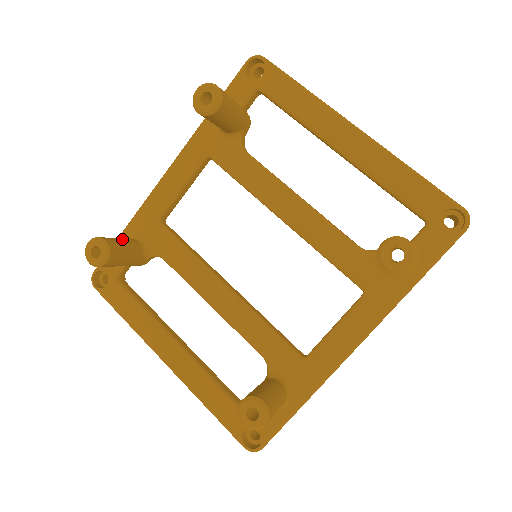
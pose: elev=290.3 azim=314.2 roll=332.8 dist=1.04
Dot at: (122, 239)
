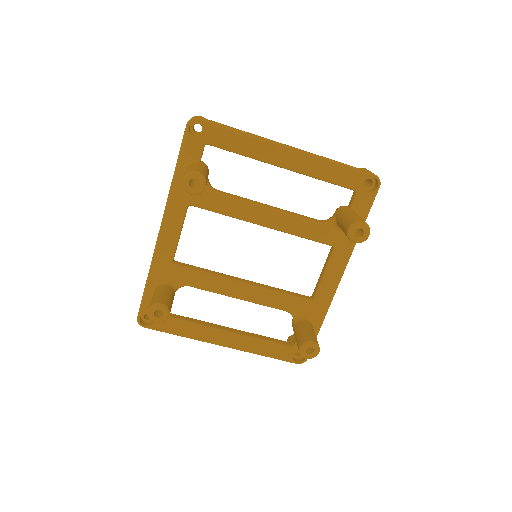
Dot at: (161, 292)
